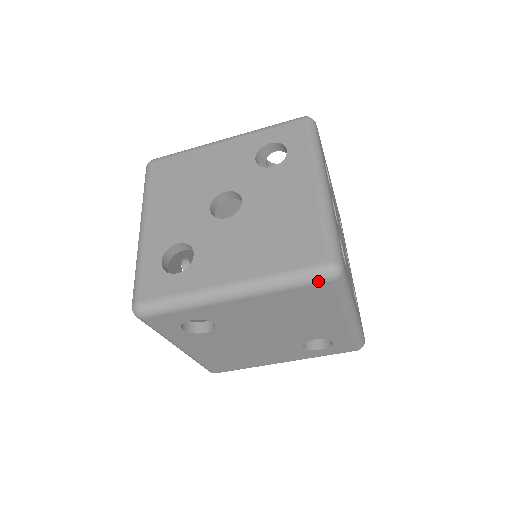
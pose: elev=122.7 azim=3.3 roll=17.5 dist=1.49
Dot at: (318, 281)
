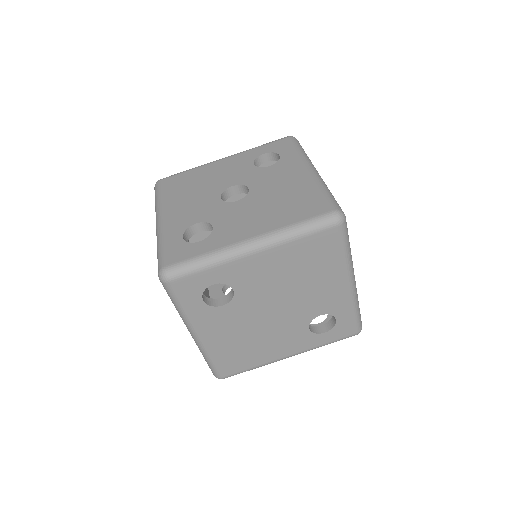
Dot at: (327, 226)
